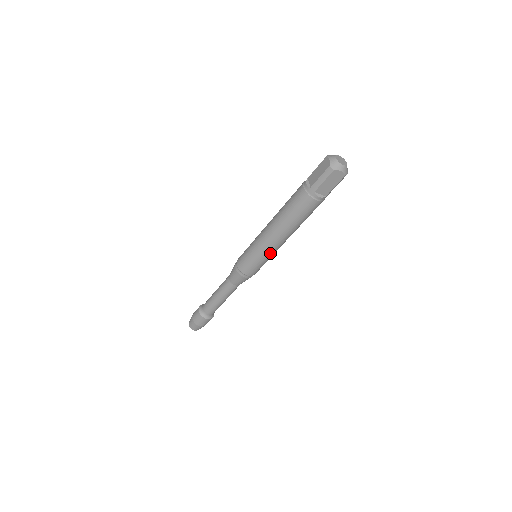
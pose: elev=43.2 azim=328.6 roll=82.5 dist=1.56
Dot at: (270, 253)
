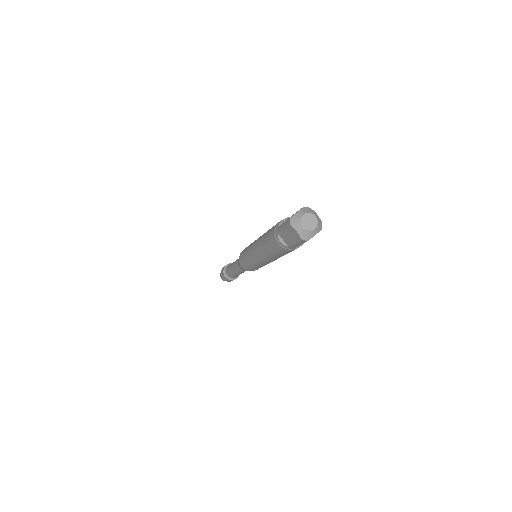
Dot at: (254, 261)
